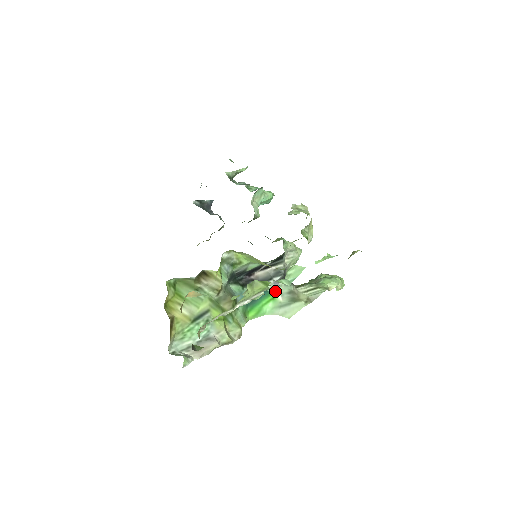
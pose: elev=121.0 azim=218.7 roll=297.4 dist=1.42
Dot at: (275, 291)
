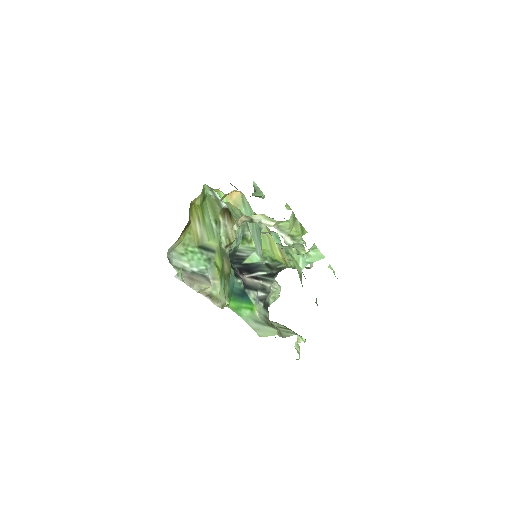
Dot at: (255, 304)
